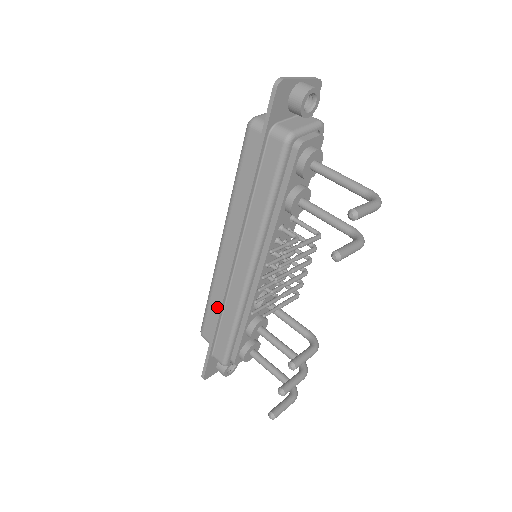
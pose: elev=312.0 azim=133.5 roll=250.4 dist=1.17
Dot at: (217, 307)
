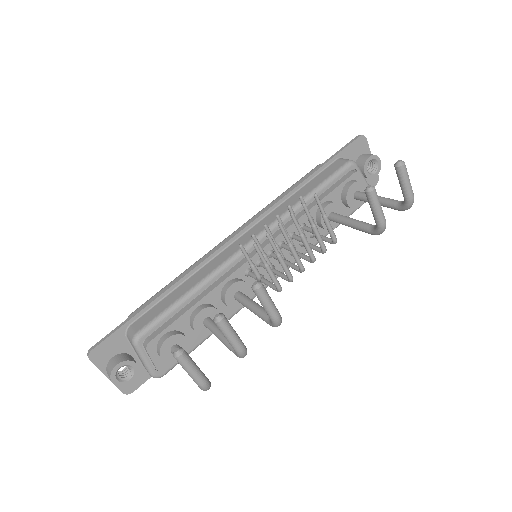
Dot at: occluded
